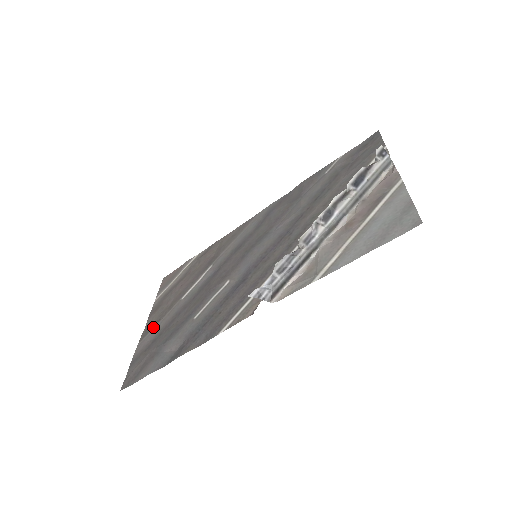
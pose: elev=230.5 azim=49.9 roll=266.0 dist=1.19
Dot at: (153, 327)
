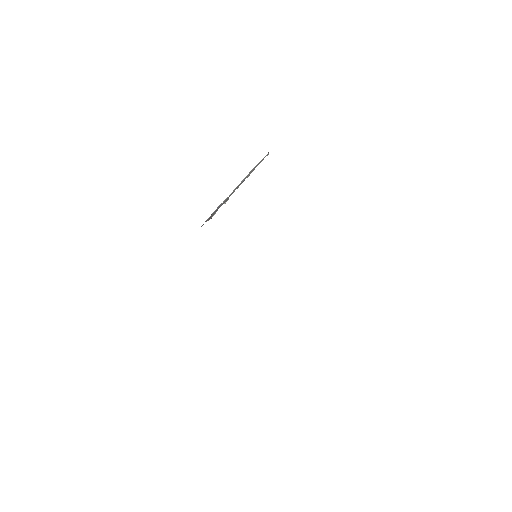
Dot at: occluded
